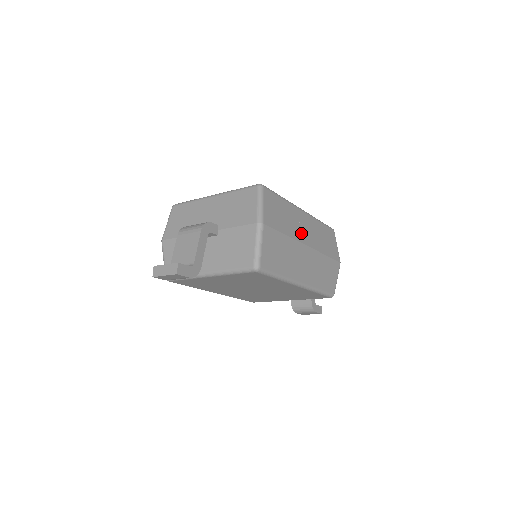
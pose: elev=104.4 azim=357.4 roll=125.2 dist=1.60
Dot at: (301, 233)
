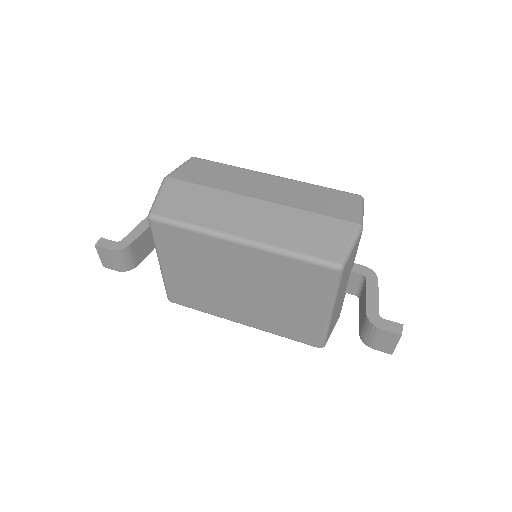
Dot at: (251, 189)
